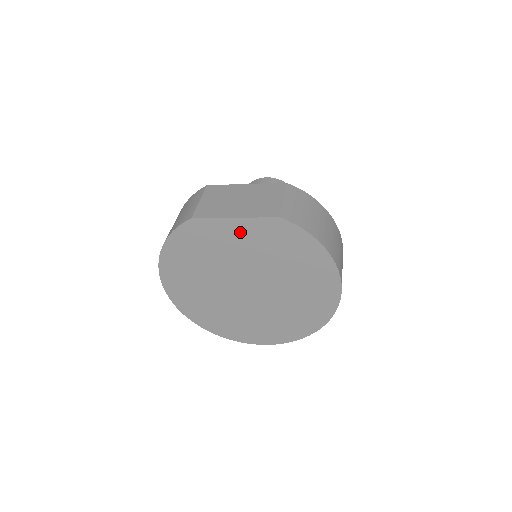
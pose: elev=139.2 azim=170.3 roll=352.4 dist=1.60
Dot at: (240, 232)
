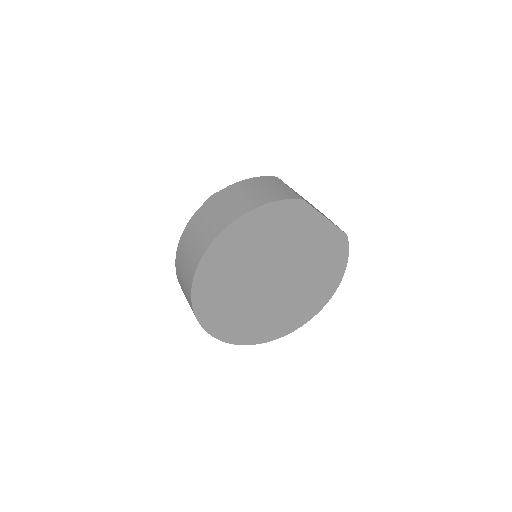
Dot at: (318, 231)
